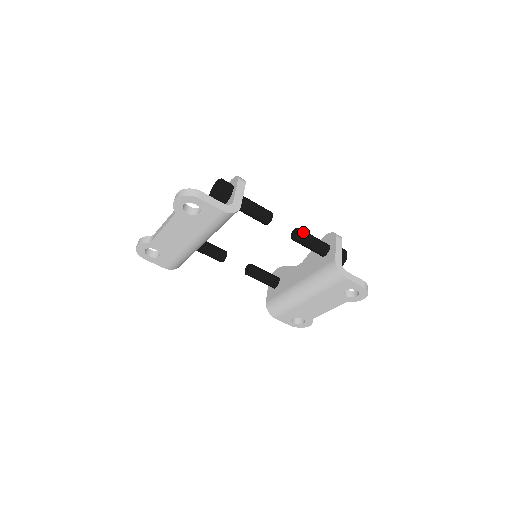
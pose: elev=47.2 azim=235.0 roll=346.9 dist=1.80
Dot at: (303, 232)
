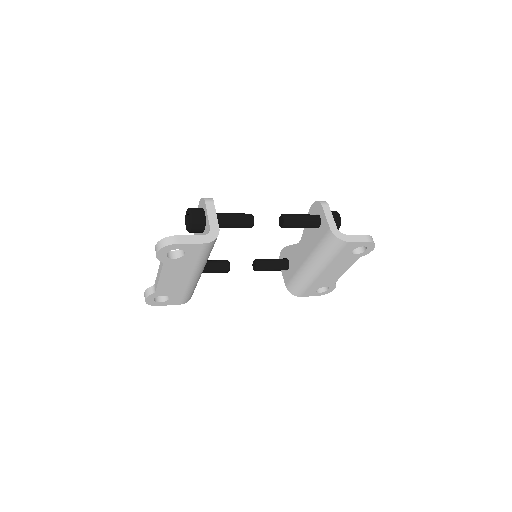
Dot at: (289, 217)
